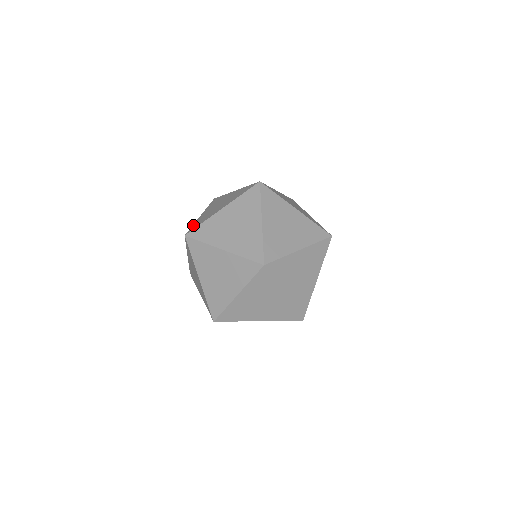
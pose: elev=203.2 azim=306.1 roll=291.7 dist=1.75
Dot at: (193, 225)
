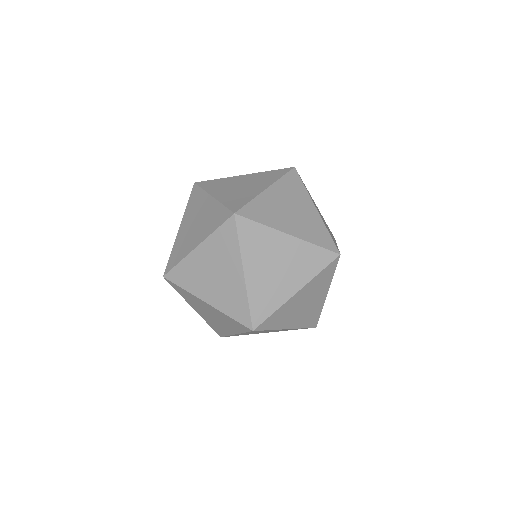
Dot at: (252, 203)
